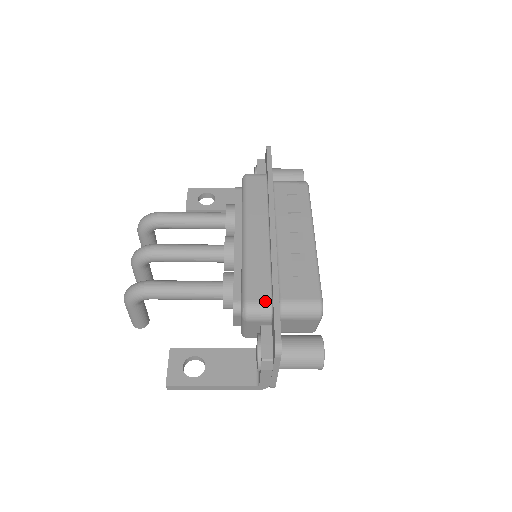
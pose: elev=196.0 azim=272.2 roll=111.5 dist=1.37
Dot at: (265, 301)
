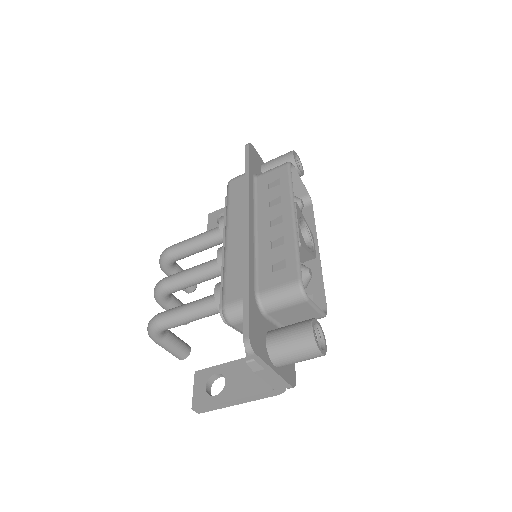
Dot at: (240, 299)
